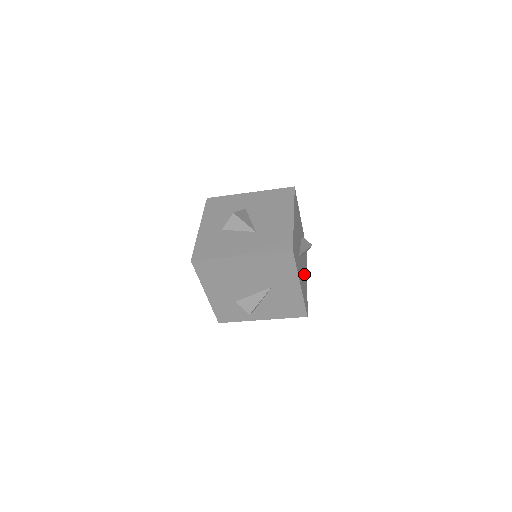
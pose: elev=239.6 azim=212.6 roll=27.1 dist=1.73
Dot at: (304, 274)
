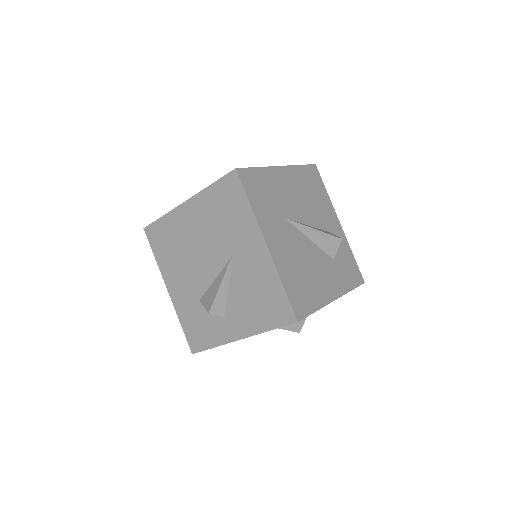
Dot at: (315, 270)
